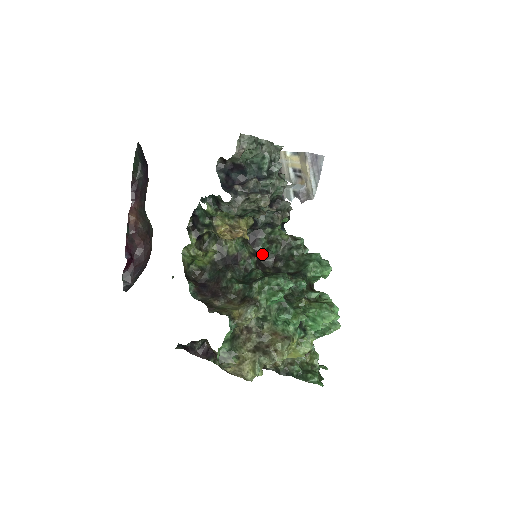
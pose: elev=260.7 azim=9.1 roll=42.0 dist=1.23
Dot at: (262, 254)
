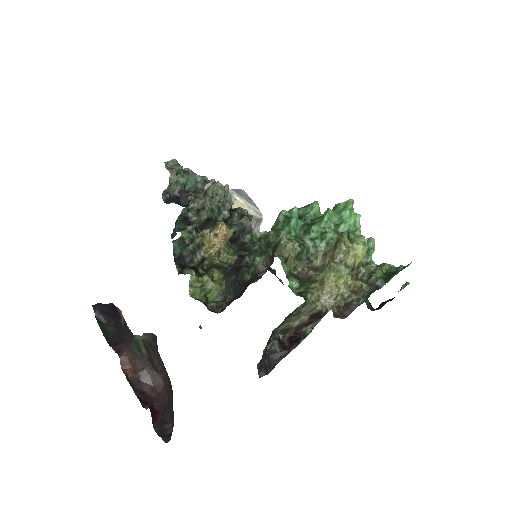
Dot at: occluded
